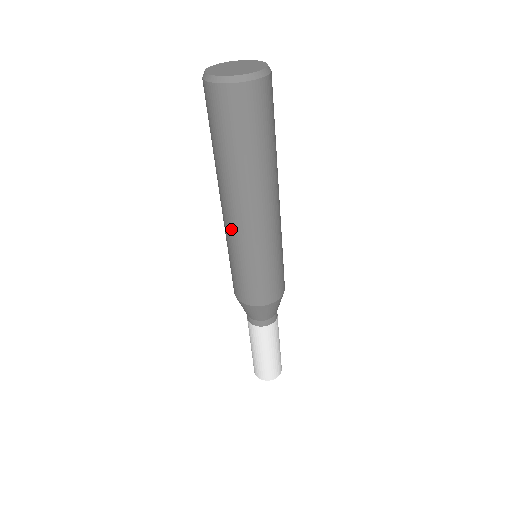
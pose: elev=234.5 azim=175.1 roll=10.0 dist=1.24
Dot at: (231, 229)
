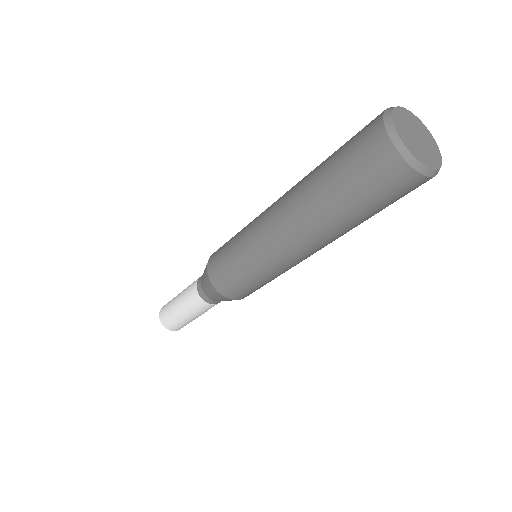
Dot at: (262, 227)
